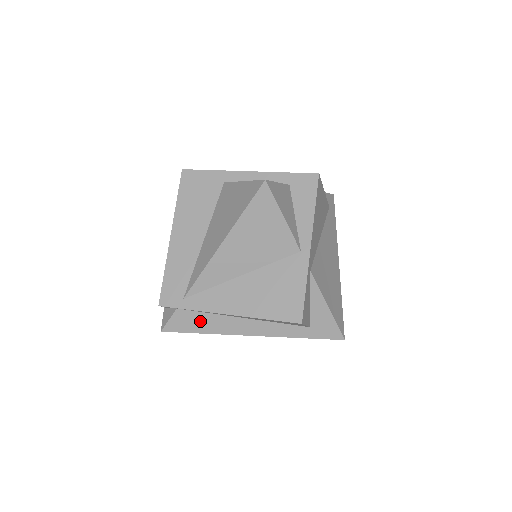
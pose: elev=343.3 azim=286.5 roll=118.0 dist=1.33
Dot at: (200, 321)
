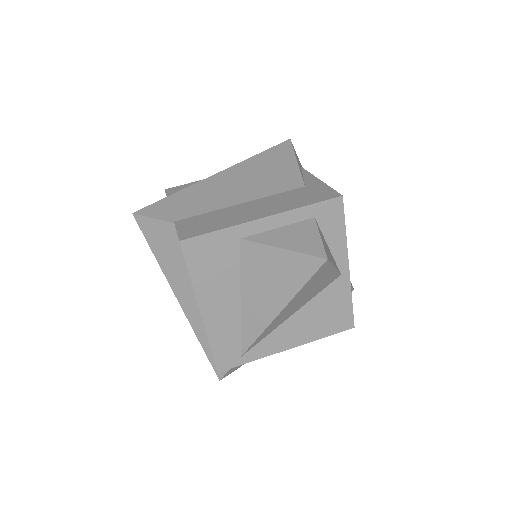
Dot at: occluded
